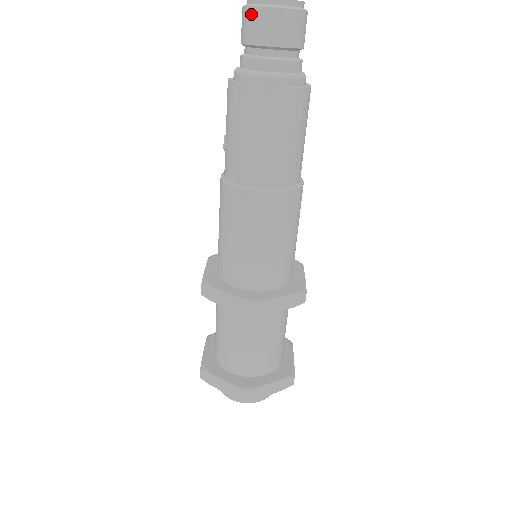
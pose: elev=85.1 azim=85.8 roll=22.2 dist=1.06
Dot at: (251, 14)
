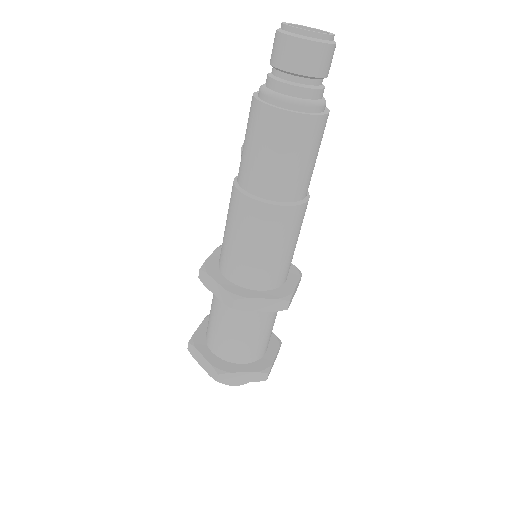
Dot at: (279, 39)
